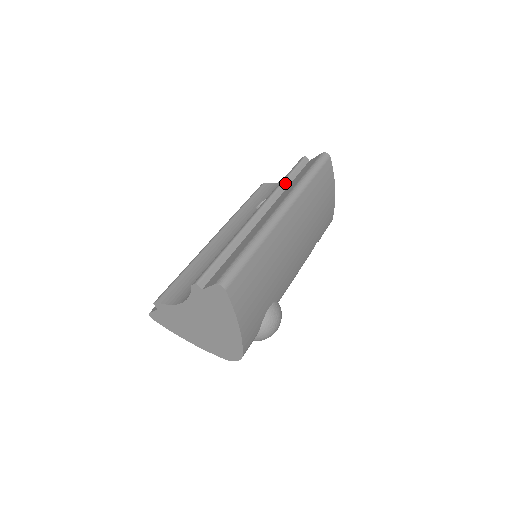
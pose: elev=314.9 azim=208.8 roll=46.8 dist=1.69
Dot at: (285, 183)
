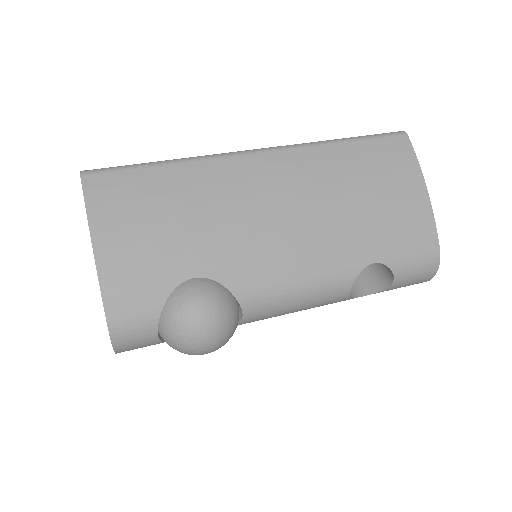
Dot at: occluded
